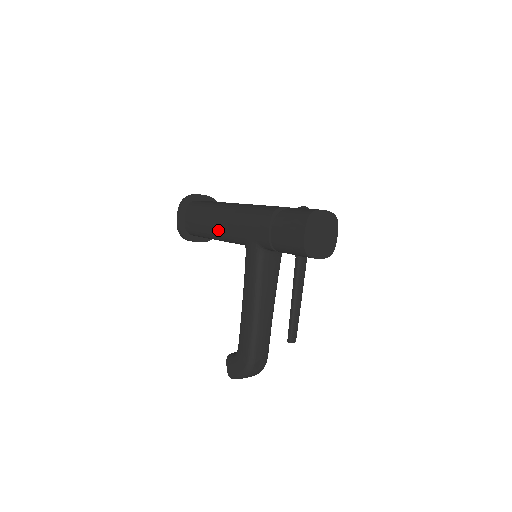
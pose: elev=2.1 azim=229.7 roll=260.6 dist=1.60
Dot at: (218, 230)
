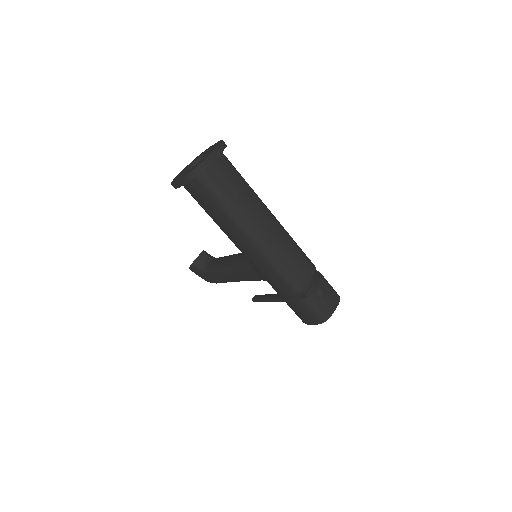
Dot at: (230, 238)
